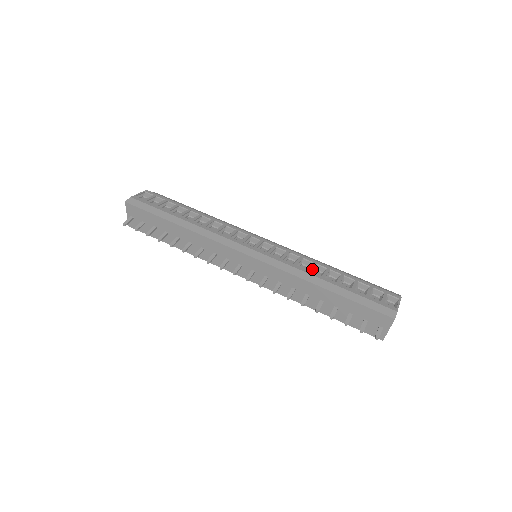
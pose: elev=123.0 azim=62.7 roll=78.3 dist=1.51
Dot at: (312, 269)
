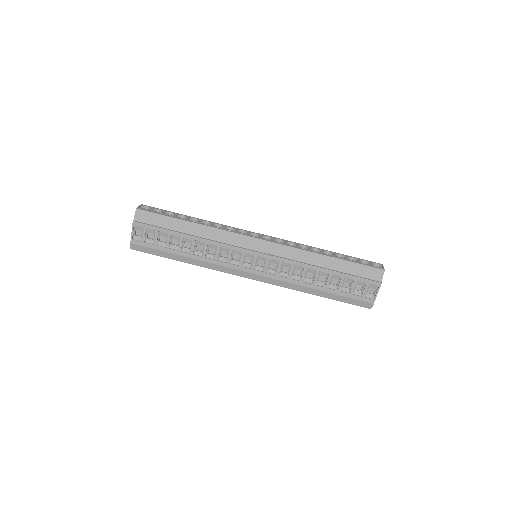
Dot at: (304, 278)
